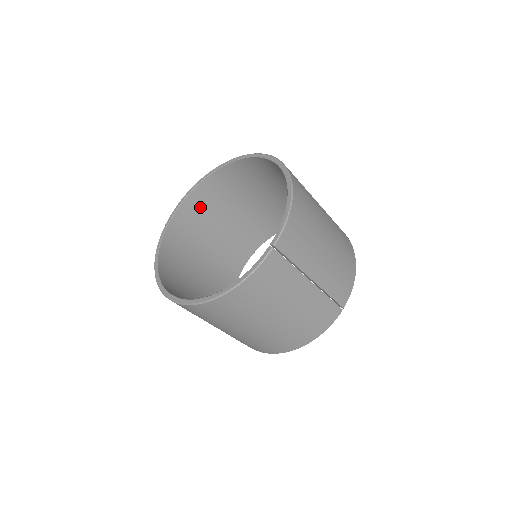
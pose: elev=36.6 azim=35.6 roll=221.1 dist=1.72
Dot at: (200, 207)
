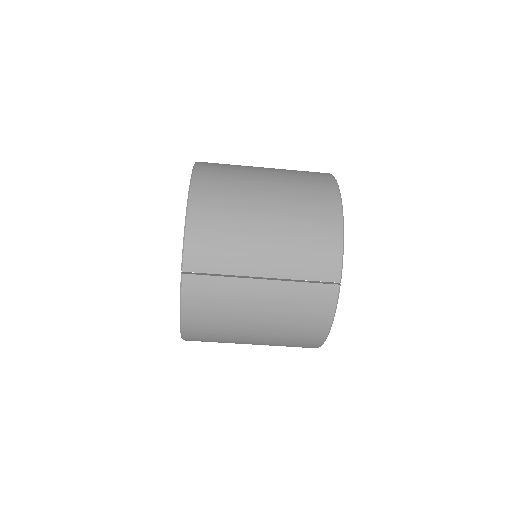
Dot at: occluded
